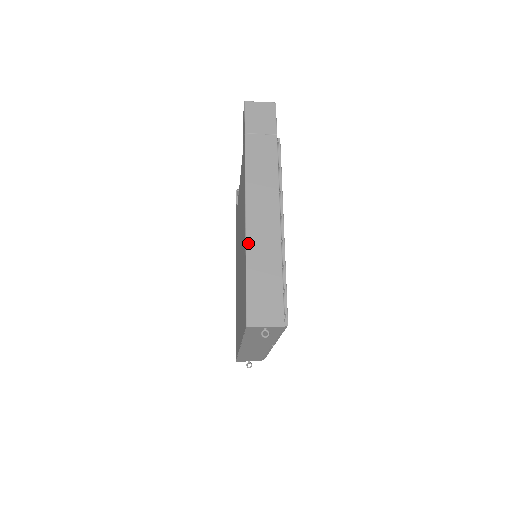
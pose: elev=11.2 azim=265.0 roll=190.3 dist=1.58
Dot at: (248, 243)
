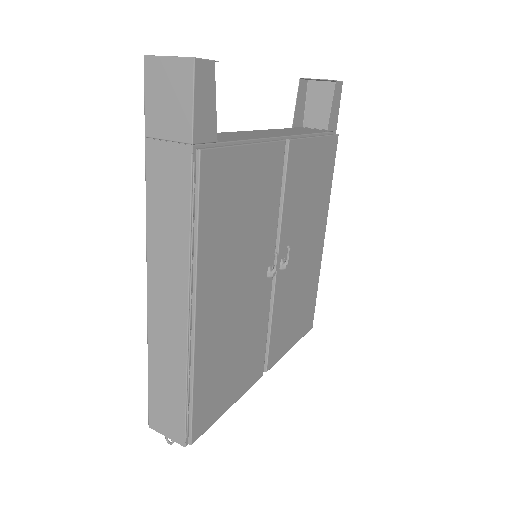
Dot at: (149, 332)
